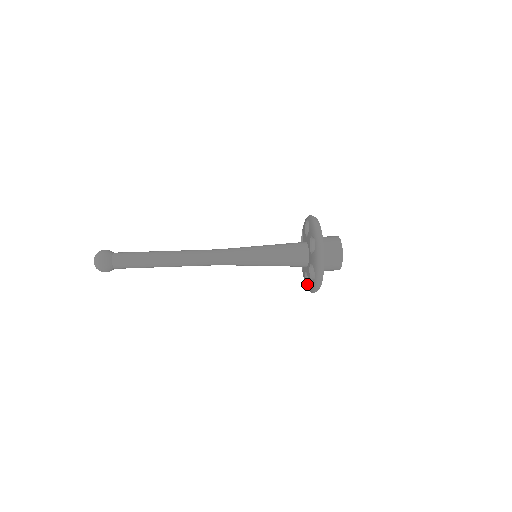
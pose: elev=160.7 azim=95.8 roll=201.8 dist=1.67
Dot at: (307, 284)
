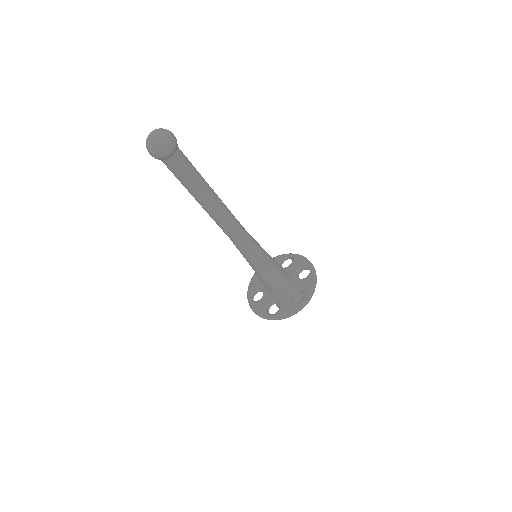
Dot at: (268, 312)
